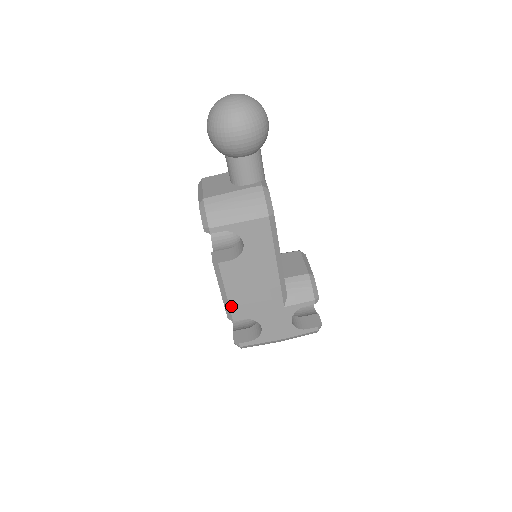
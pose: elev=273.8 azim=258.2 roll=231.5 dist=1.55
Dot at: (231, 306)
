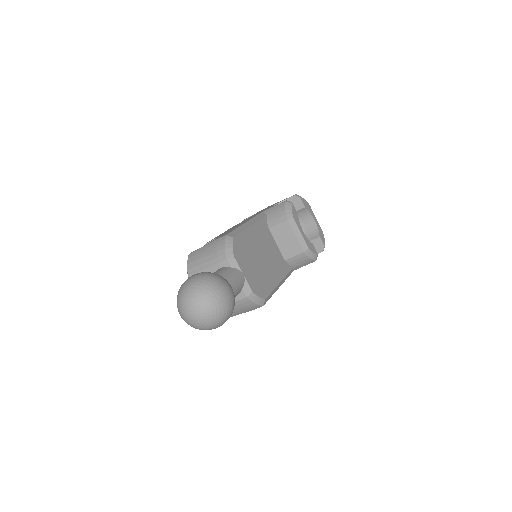
Dot at: occluded
